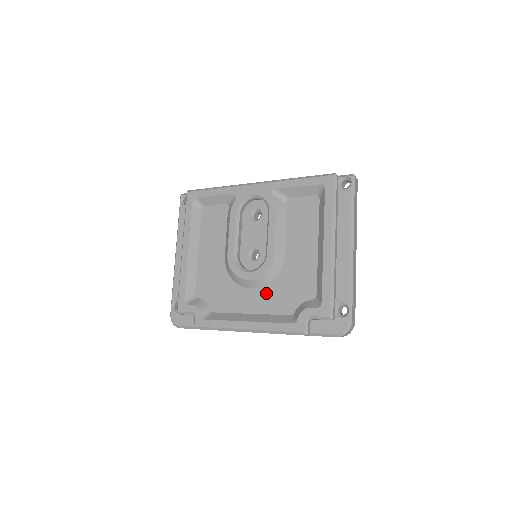
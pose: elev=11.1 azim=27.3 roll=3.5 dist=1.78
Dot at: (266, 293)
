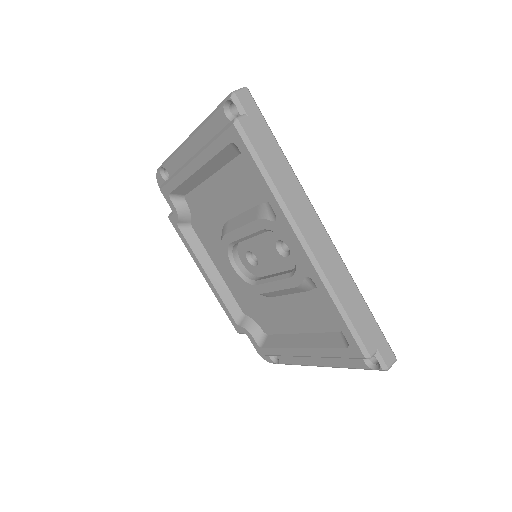
Dot at: (238, 283)
